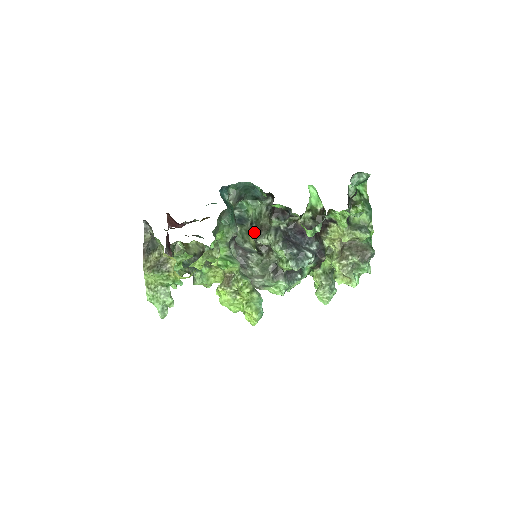
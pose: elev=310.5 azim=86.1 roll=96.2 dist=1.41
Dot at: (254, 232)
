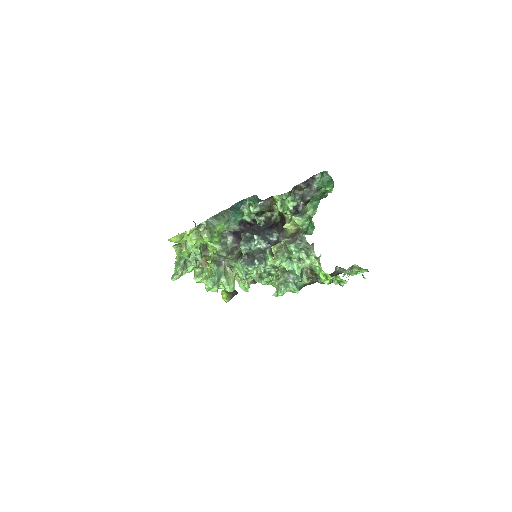
Dot at: occluded
